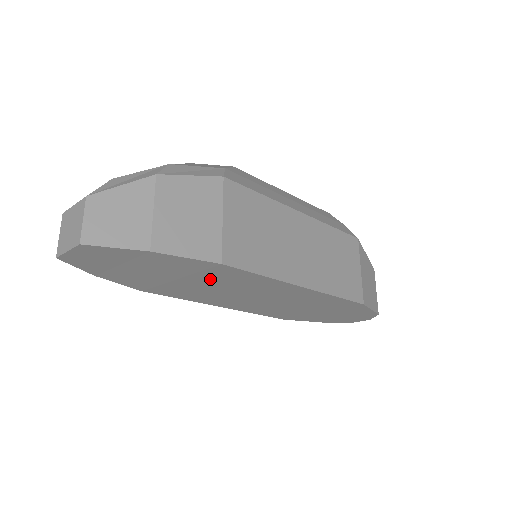
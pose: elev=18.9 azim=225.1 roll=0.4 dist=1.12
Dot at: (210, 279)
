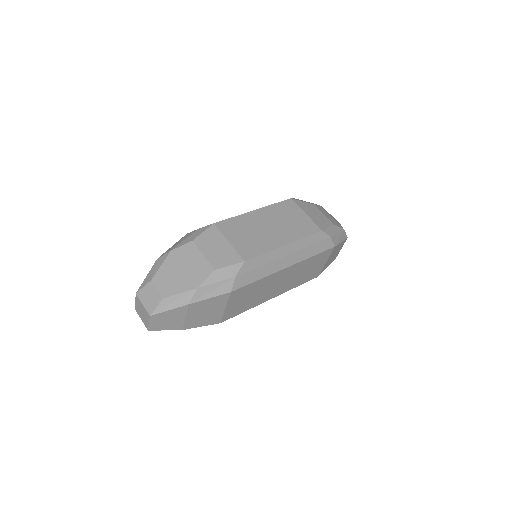
Dot at: occluded
